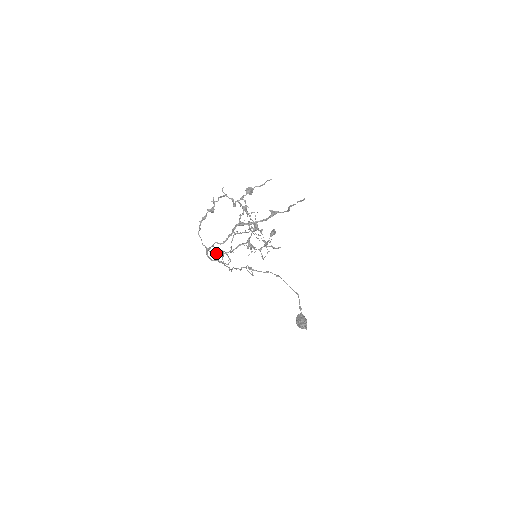
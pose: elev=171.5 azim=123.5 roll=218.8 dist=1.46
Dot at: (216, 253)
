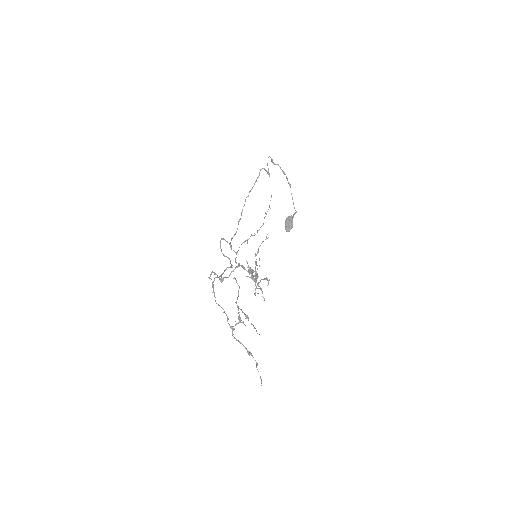
Dot at: (226, 241)
